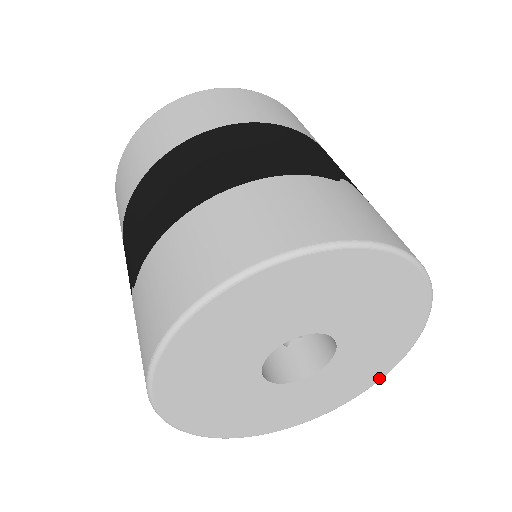
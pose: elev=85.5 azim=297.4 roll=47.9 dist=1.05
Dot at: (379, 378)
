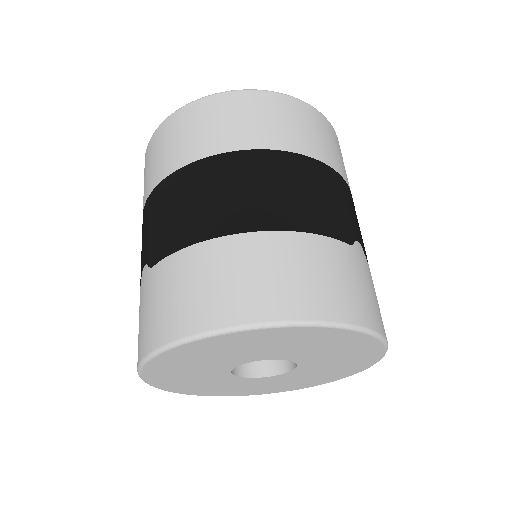
Dot at: (315, 385)
